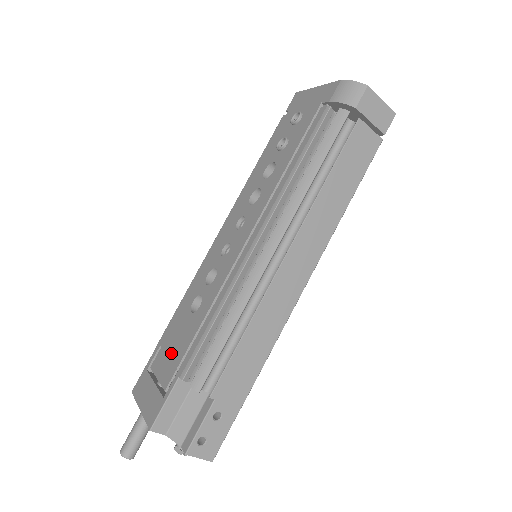
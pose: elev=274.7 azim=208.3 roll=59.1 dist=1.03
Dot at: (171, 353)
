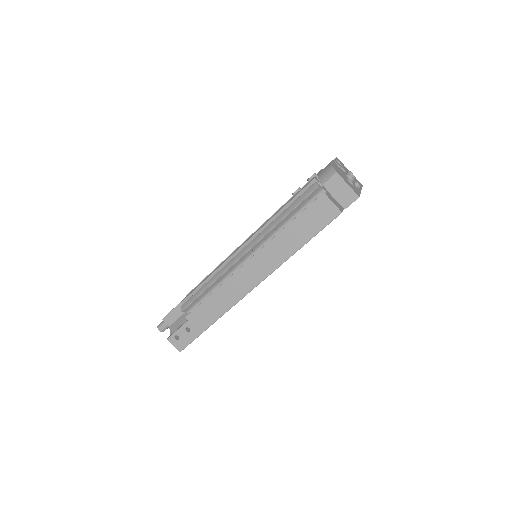
Dot at: occluded
